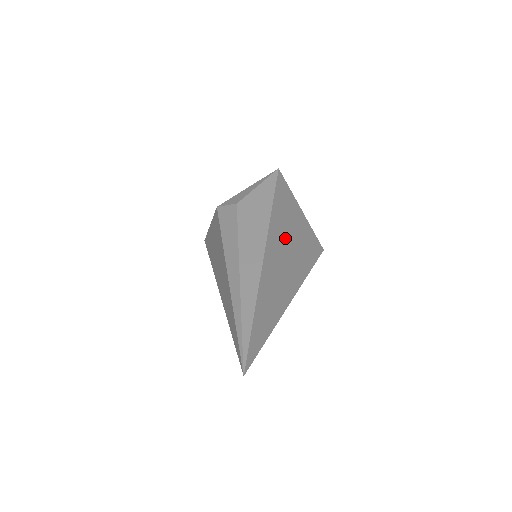
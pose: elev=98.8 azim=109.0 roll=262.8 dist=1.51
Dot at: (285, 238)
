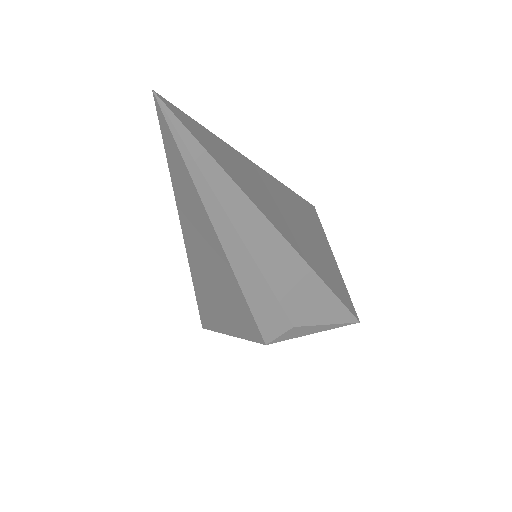
Dot at: (300, 219)
